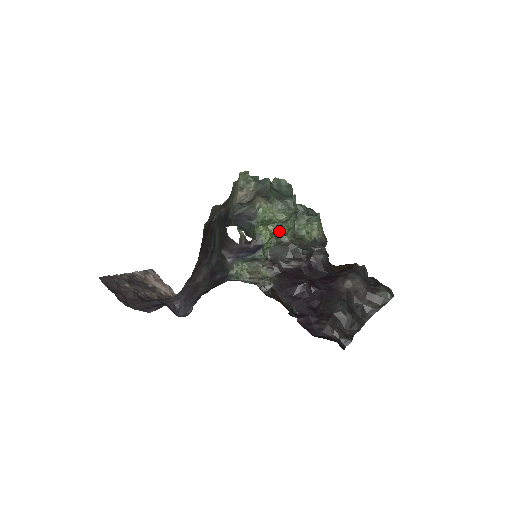
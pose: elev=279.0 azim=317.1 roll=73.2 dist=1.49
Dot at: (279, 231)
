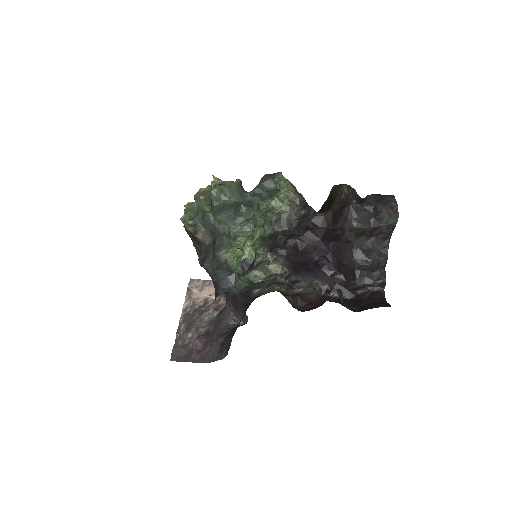
Dot at: (256, 238)
